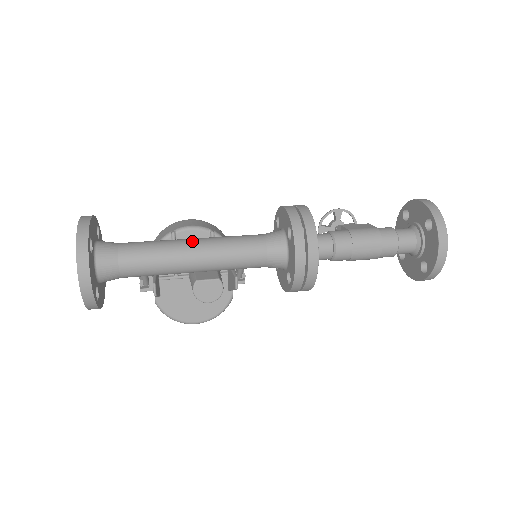
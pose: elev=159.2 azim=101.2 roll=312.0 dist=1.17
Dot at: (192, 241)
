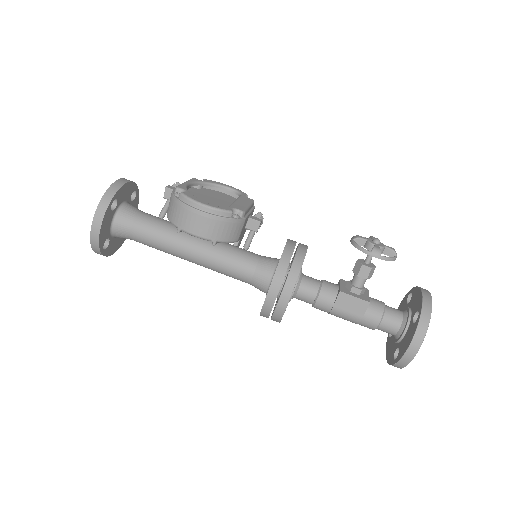
Dot at: (189, 256)
